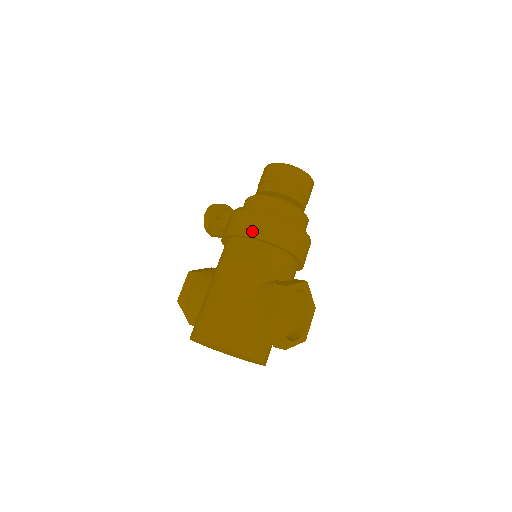
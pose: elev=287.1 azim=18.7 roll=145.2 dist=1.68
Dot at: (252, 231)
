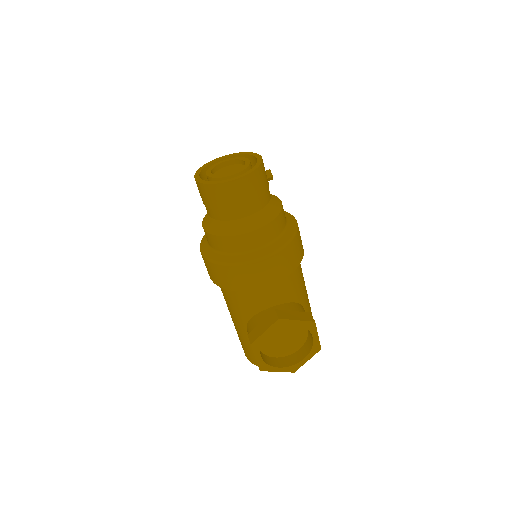
Dot at: (212, 278)
